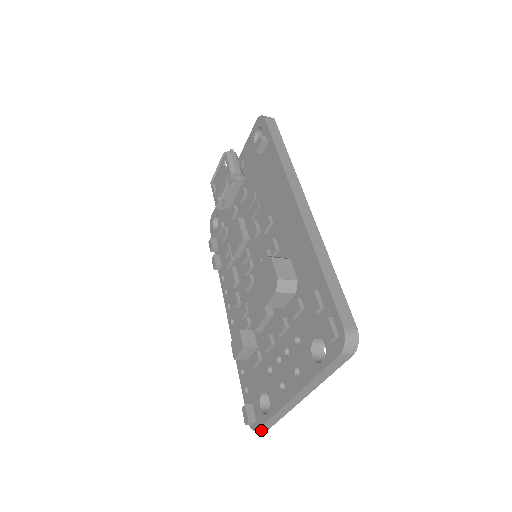
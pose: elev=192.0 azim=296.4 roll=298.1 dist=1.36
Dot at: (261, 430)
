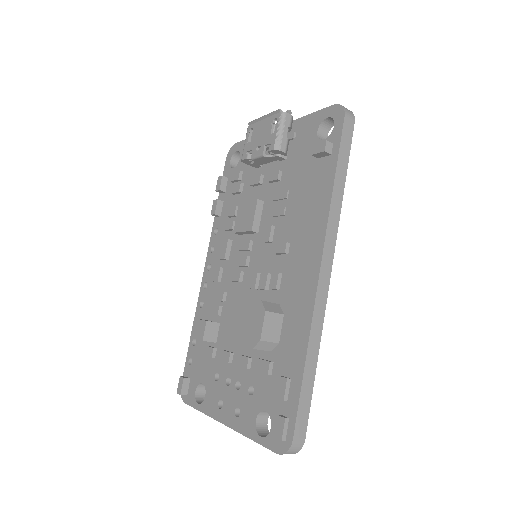
Dot at: occluded
